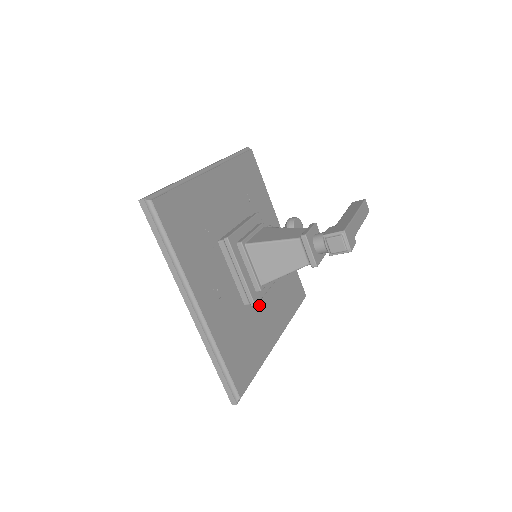
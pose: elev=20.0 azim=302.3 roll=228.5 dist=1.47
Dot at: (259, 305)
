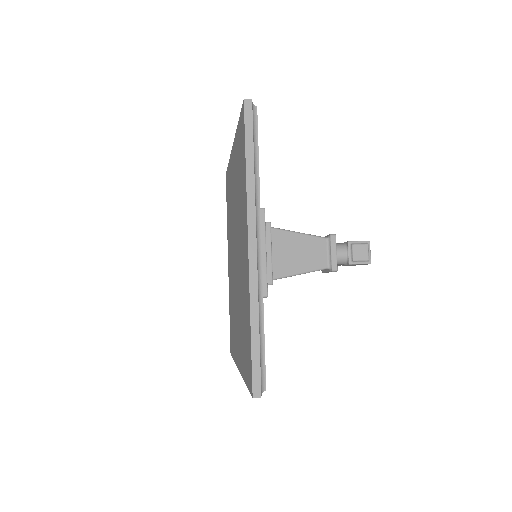
Dot at: occluded
